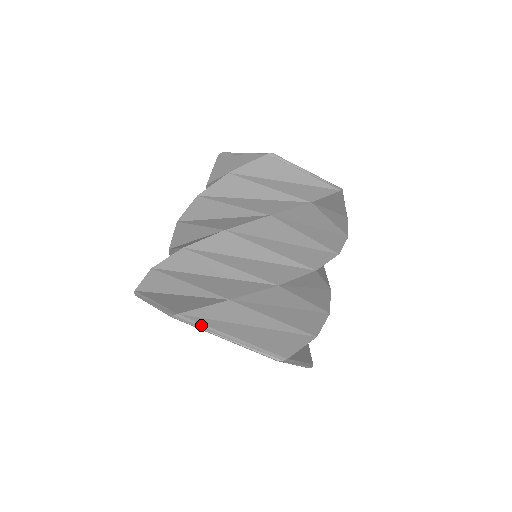
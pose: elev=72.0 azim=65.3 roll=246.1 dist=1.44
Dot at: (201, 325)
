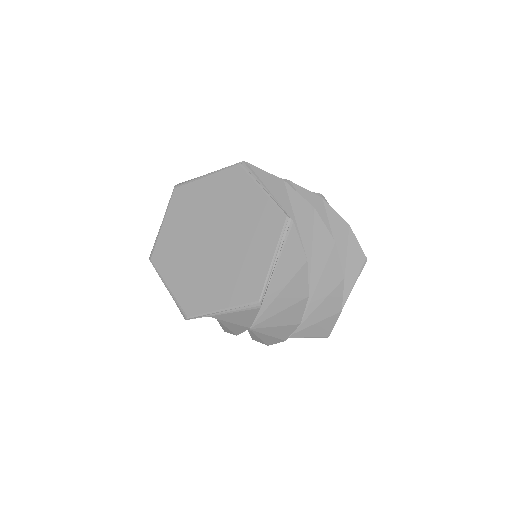
Dot at: occluded
